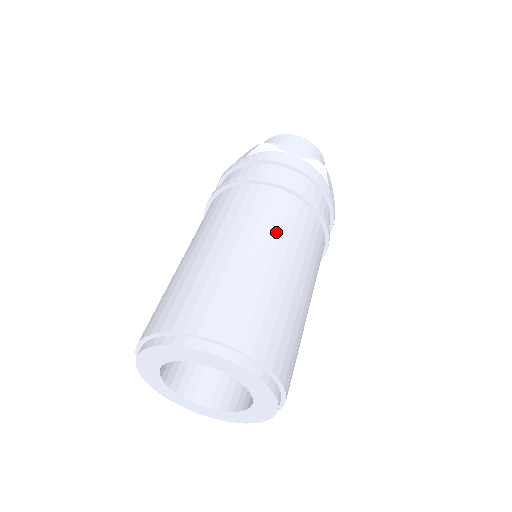
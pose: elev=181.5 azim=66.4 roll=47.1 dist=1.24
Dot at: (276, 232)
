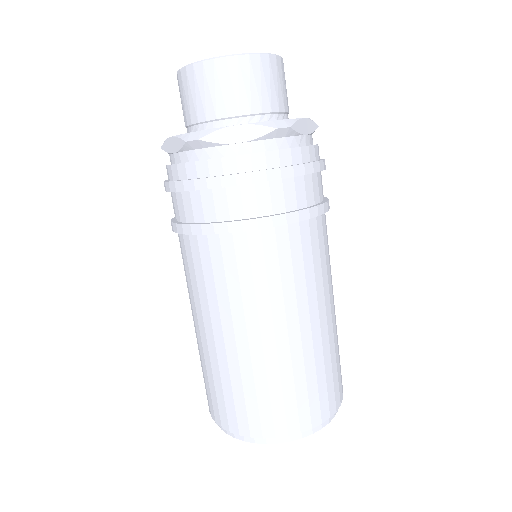
Dot at: (330, 275)
